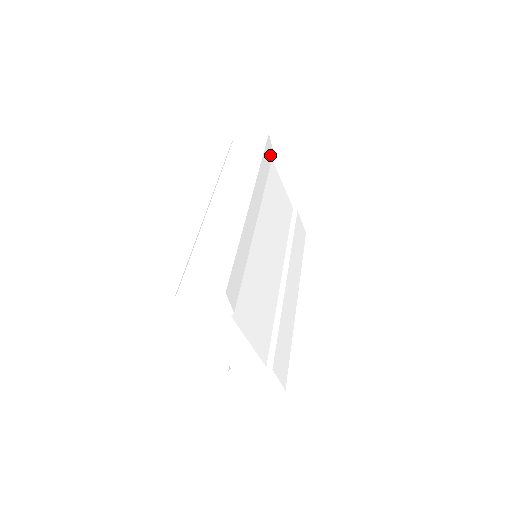
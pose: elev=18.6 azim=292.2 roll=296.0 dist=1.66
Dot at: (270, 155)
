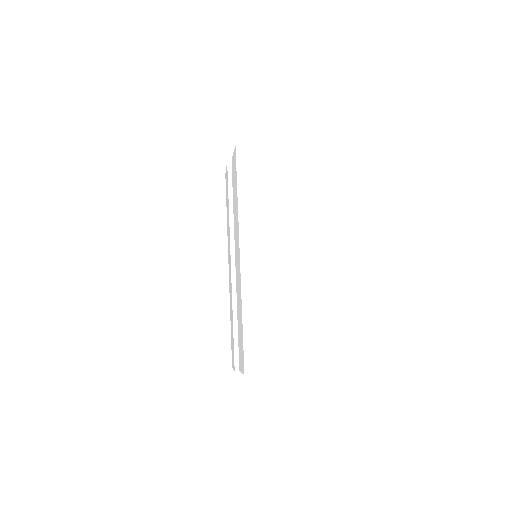
Dot at: occluded
